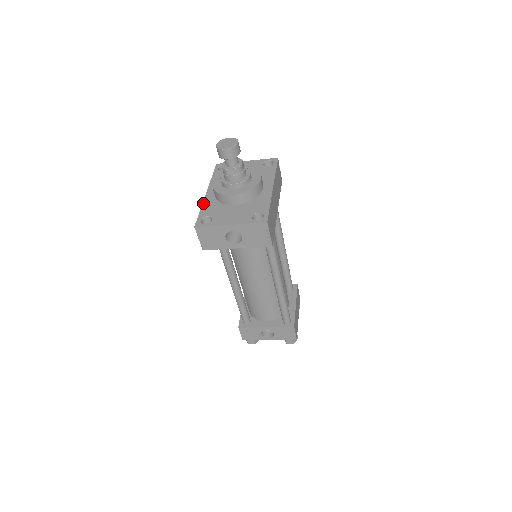
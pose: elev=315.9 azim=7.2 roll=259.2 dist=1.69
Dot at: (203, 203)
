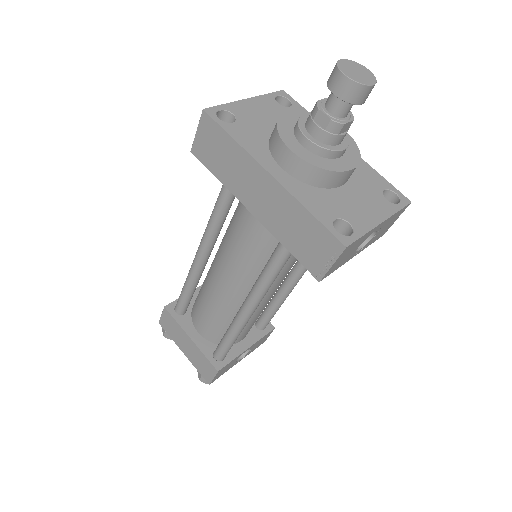
Dot at: (295, 196)
